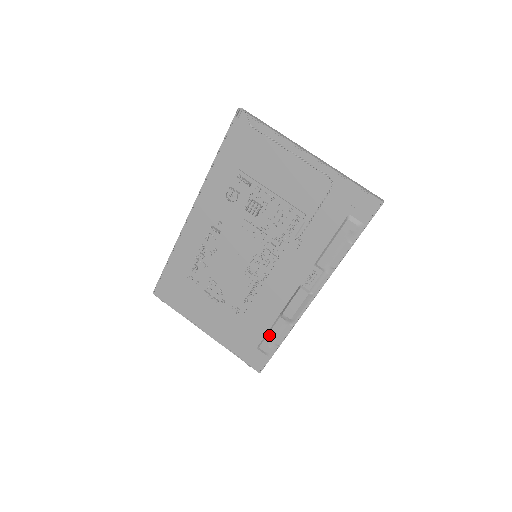
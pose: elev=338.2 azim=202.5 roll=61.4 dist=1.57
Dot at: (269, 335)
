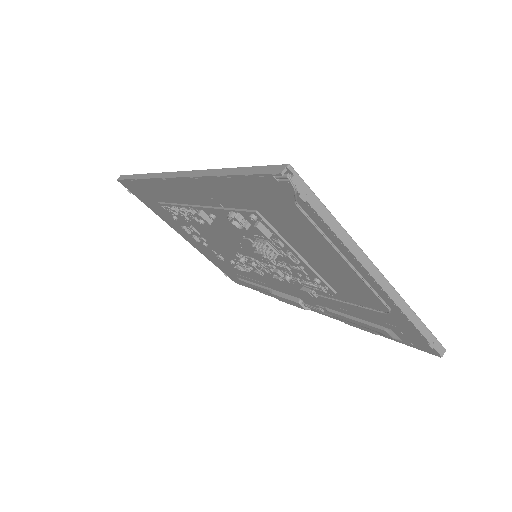
Dot at: (252, 285)
